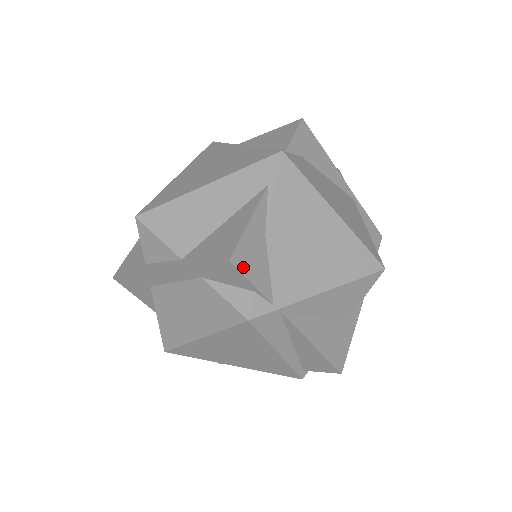
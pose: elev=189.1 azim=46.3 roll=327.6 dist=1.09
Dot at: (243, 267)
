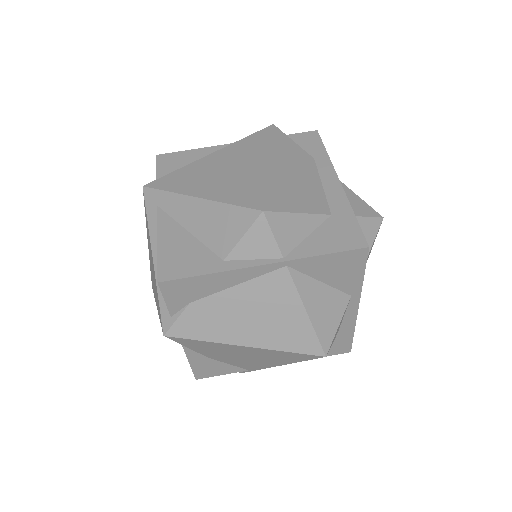
Dot at: (208, 375)
